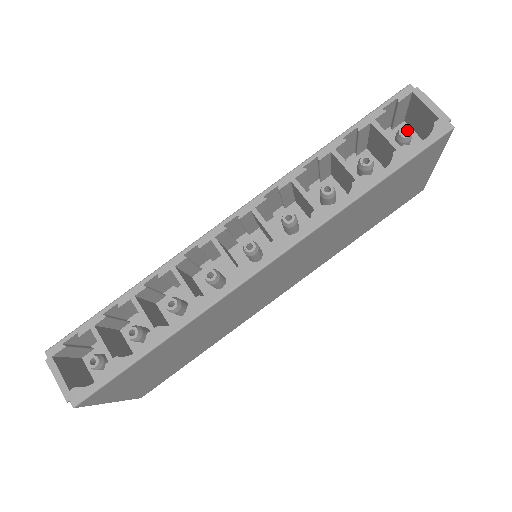
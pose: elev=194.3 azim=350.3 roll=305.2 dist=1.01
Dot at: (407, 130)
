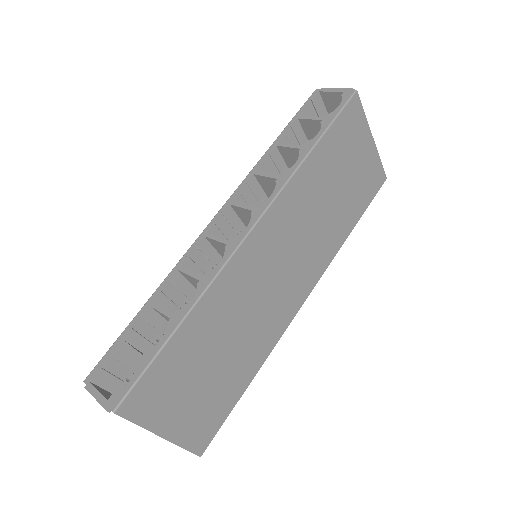
Dot at: occluded
